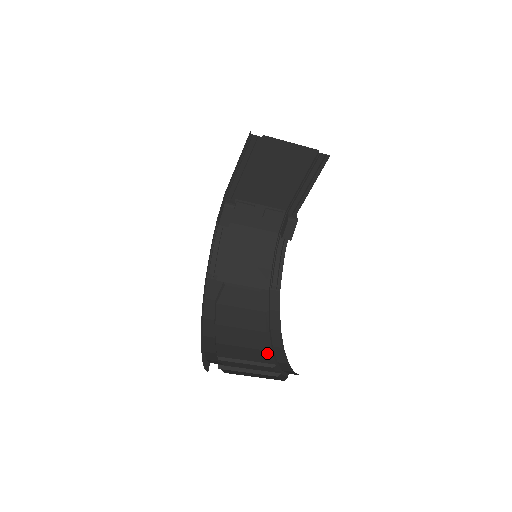
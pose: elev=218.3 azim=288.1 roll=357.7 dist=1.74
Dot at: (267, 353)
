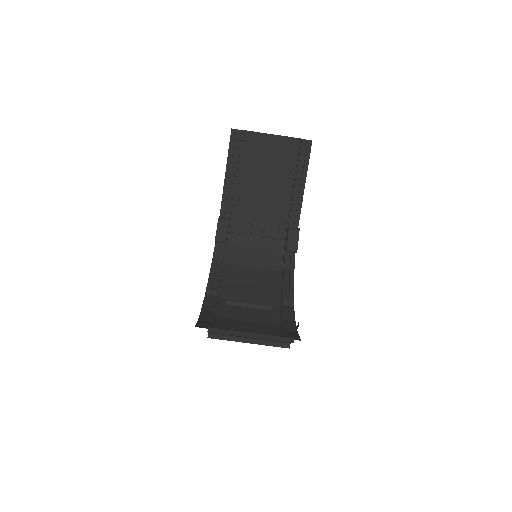
Dot at: occluded
